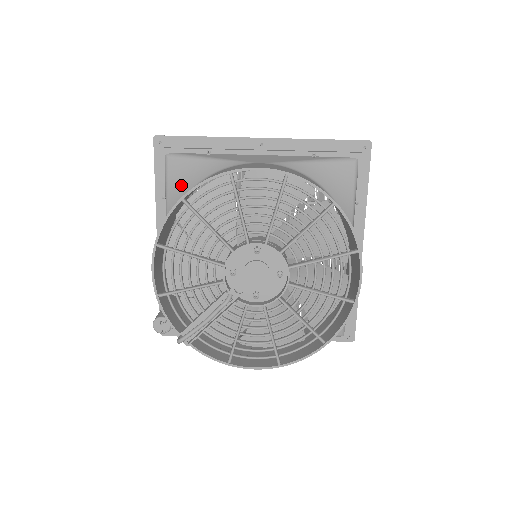
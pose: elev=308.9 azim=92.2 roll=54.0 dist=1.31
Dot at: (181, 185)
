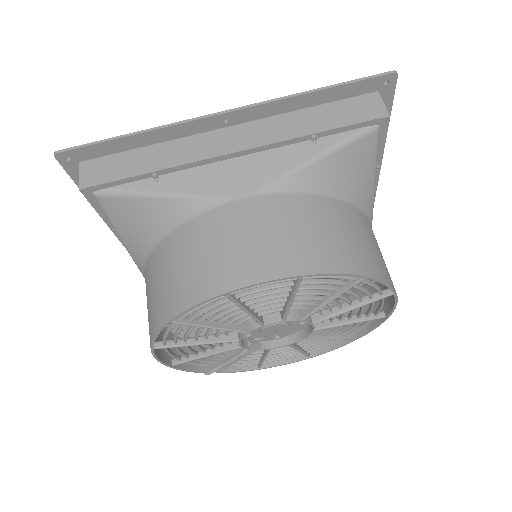
Dot at: (137, 232)
